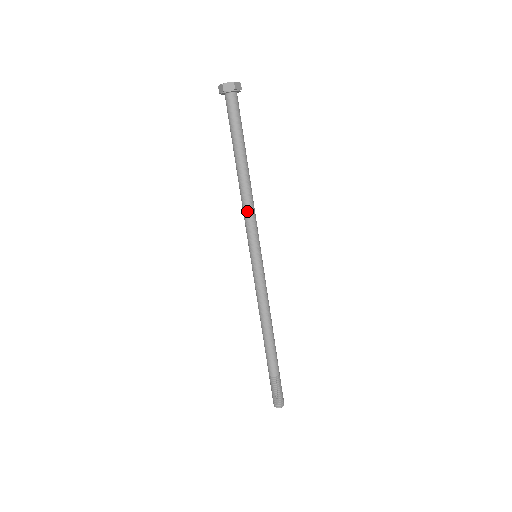
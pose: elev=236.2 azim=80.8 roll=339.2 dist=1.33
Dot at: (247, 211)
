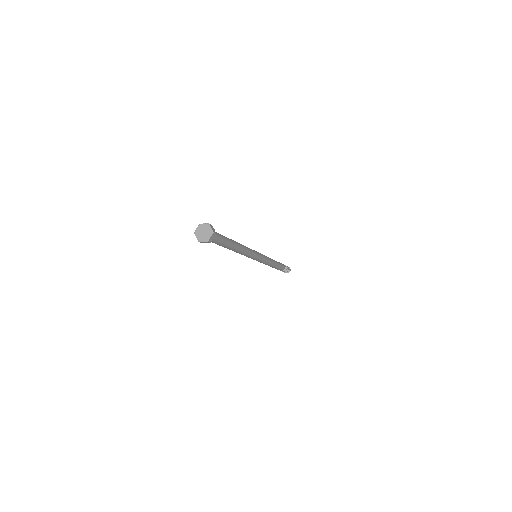
Dot at: occluded
